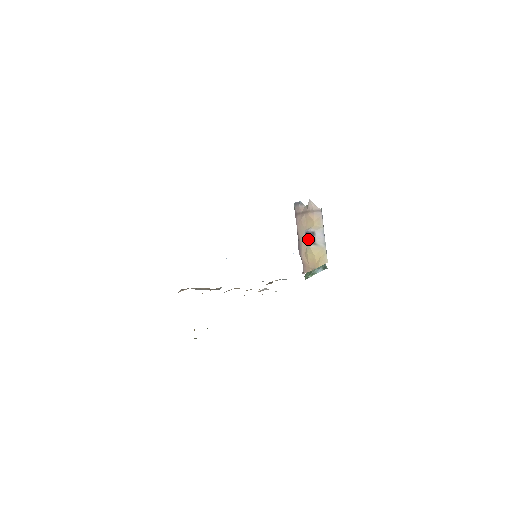
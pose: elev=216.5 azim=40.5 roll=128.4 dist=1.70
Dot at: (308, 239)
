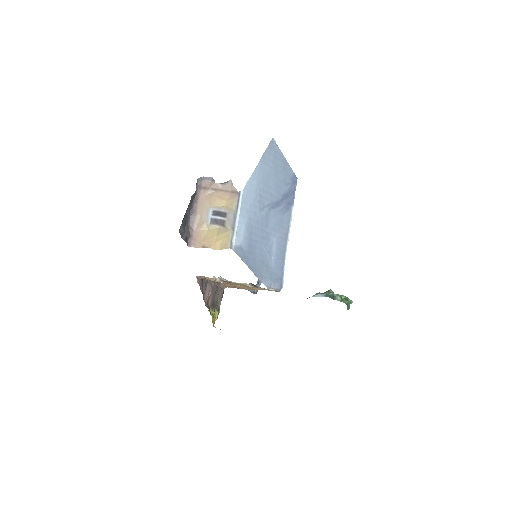
Dot at: (217, 218)
